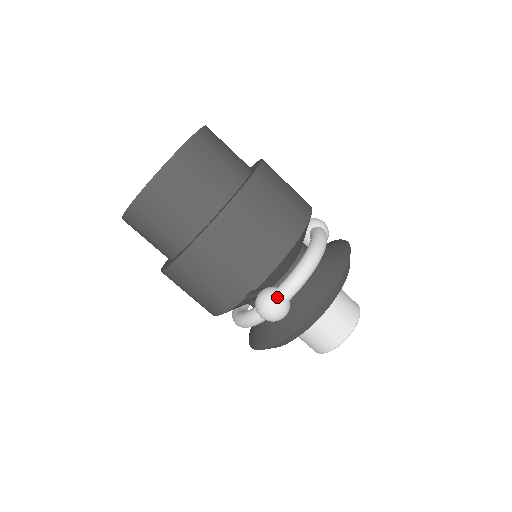
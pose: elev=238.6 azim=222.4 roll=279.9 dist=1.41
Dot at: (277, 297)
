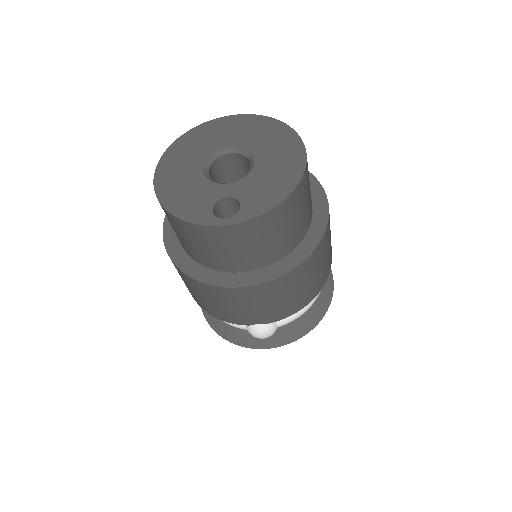
Dot at: (274, 327)
